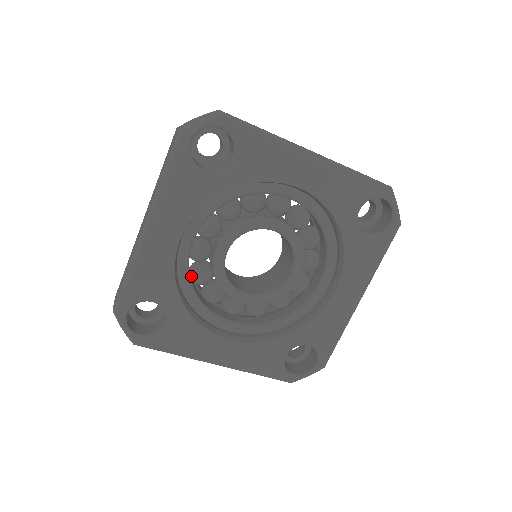
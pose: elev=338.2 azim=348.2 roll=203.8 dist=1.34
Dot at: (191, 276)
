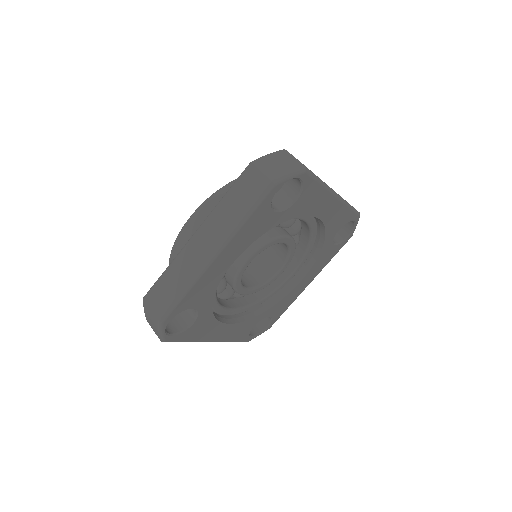
Dot at: occluded
